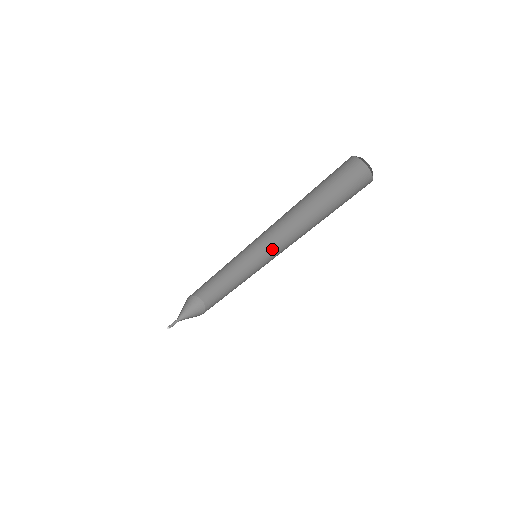
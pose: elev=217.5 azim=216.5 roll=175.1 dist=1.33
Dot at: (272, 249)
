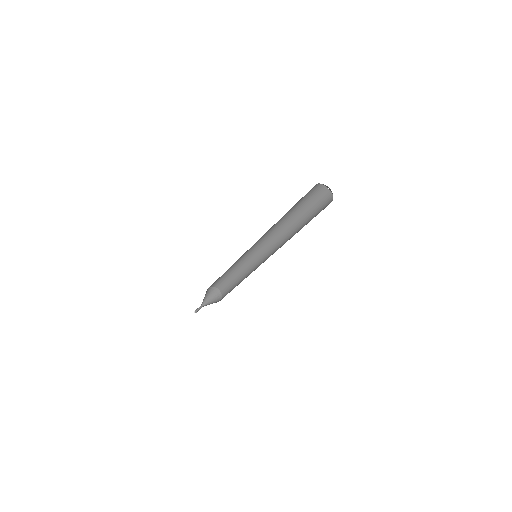
Dot at: (268, 251)
